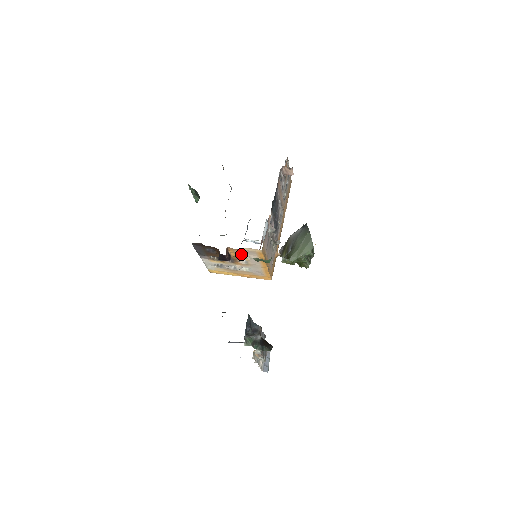
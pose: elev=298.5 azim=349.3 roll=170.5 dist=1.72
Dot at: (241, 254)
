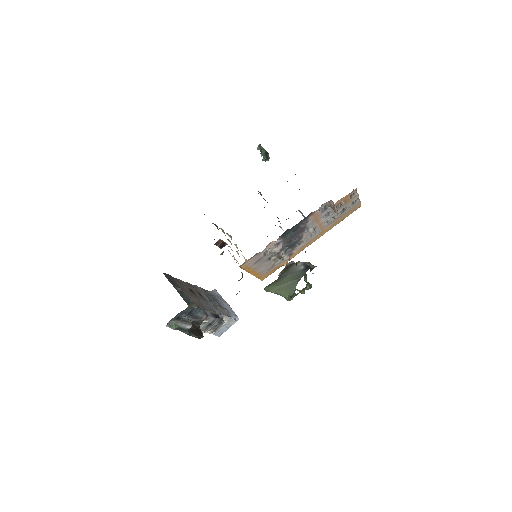
Dot at: occluded
